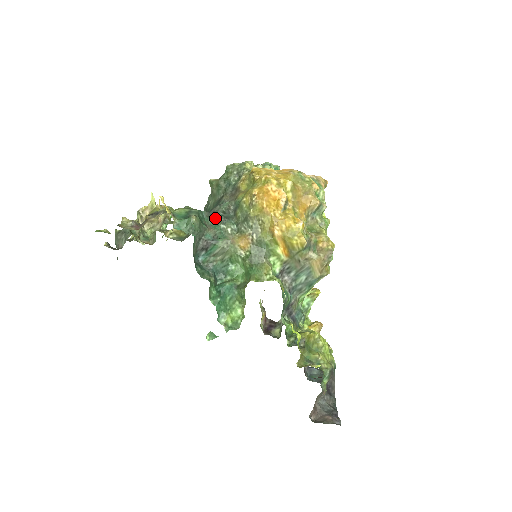
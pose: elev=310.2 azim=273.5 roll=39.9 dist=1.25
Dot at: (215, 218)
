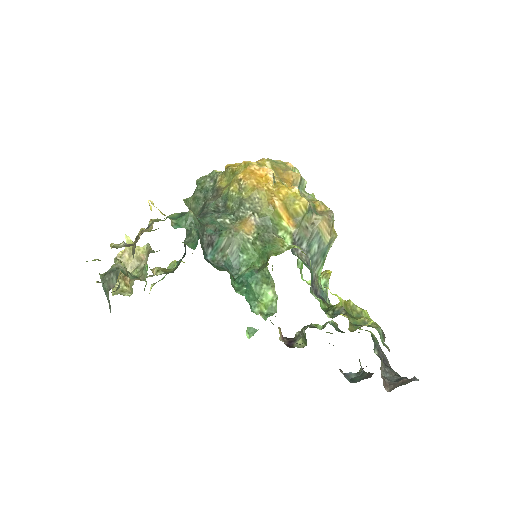
Dot at: (208, 217)
